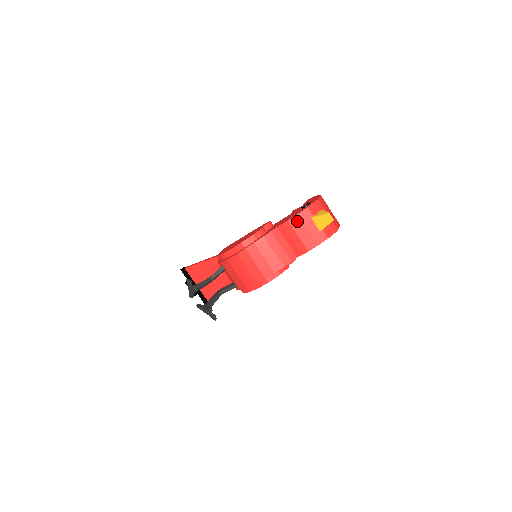
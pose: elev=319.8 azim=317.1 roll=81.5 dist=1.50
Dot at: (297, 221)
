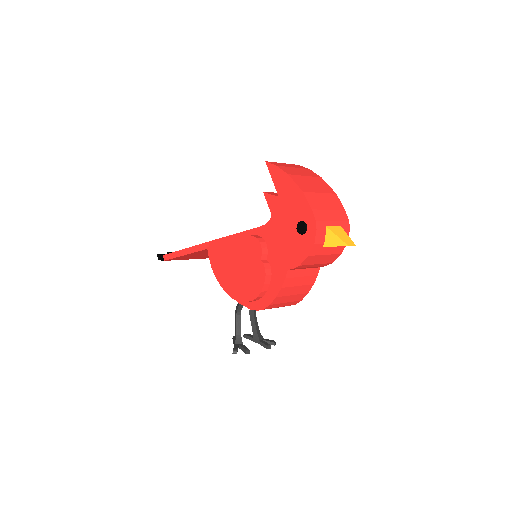
Dot at: (310, 260)
